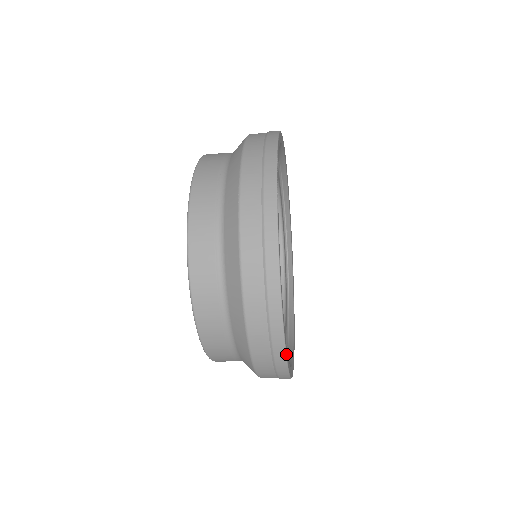
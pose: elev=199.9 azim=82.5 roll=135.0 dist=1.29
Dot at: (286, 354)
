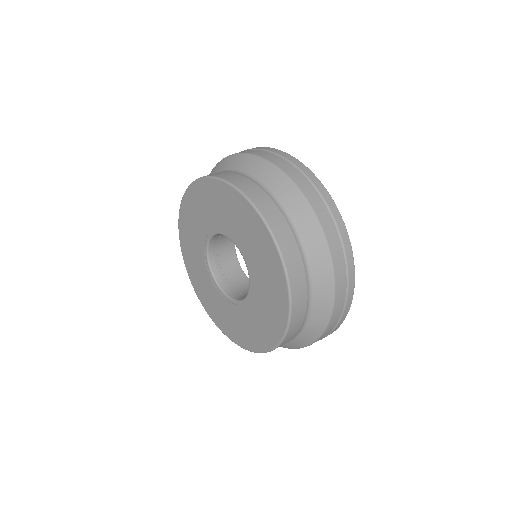
Dot at: occluded
